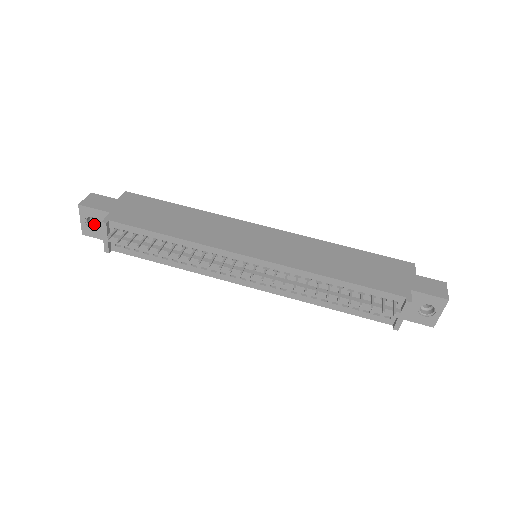
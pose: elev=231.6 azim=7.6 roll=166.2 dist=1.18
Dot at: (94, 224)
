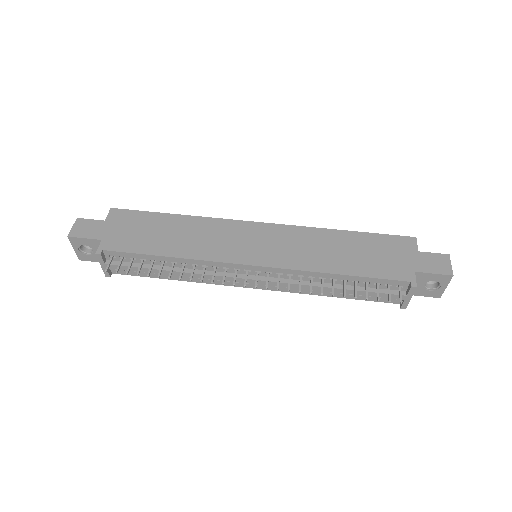
Dot at: (88, 249)
